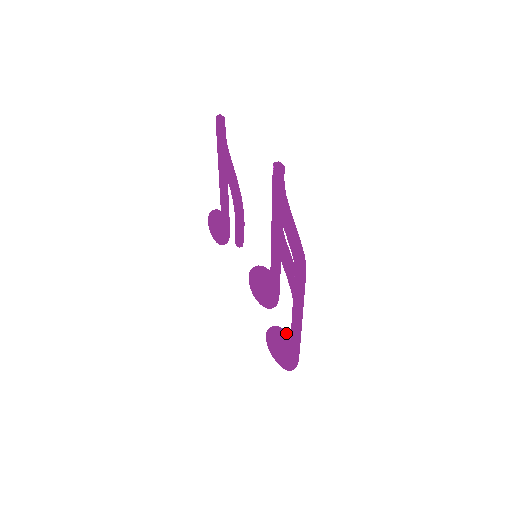
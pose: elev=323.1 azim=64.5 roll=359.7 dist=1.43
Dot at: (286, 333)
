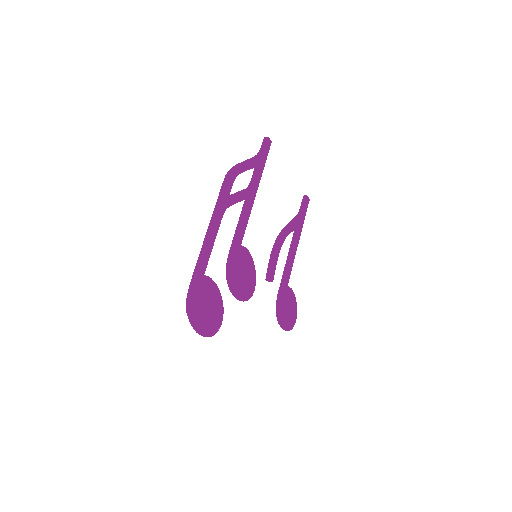
Dot at: occluded
